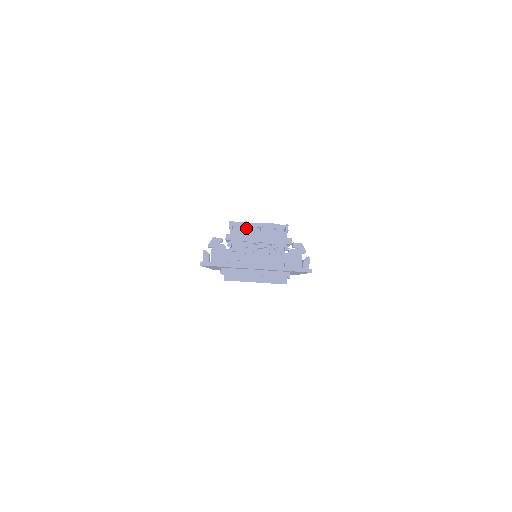
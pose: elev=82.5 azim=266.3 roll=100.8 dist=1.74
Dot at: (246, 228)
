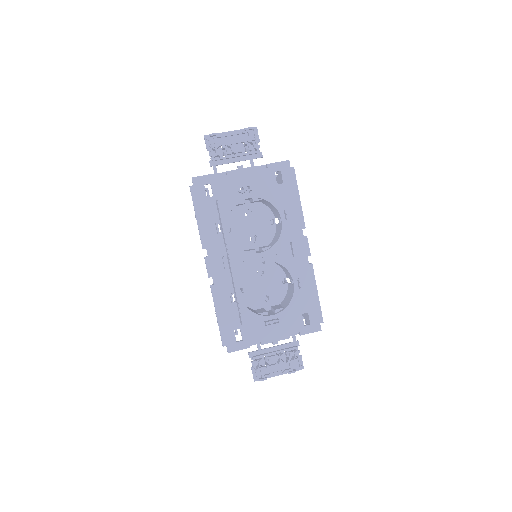
Dot at: occluded
